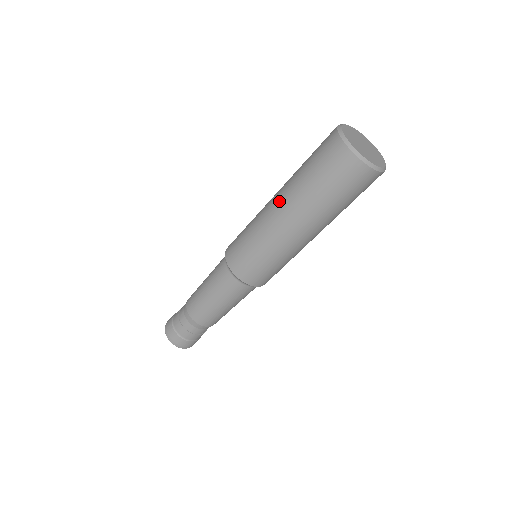
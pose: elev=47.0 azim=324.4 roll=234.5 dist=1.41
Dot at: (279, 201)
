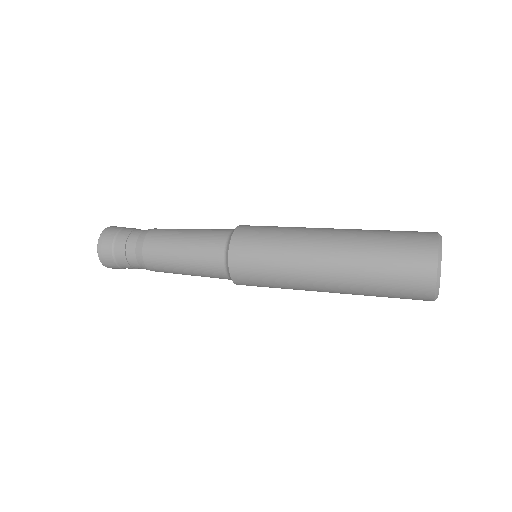
Dot at: (333, 242)
